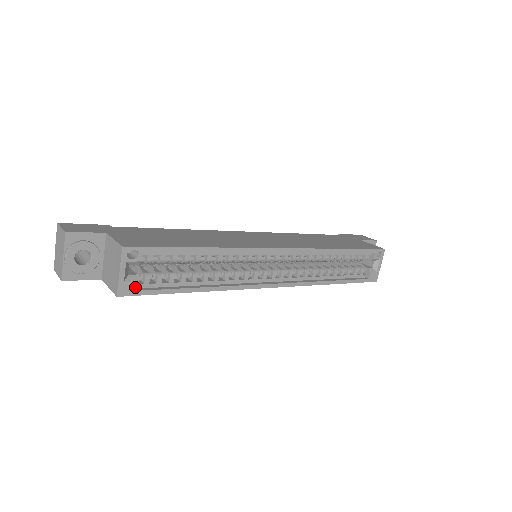
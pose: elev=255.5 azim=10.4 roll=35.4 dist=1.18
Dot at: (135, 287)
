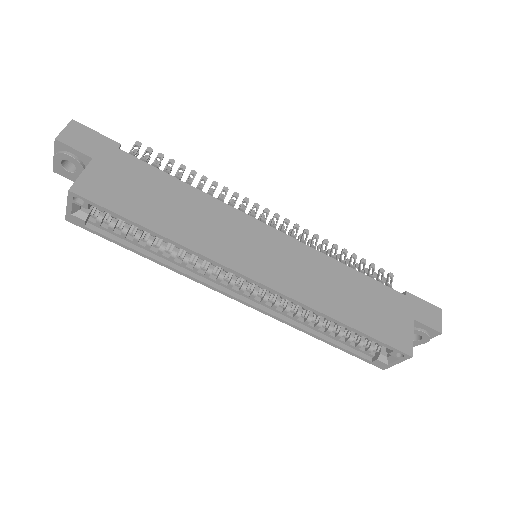
Dot at: (82, 223)
